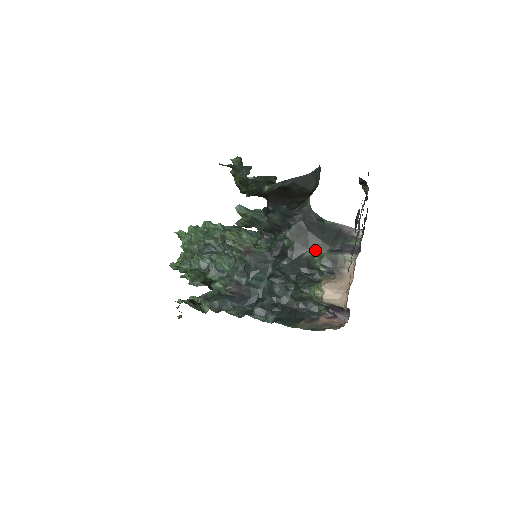
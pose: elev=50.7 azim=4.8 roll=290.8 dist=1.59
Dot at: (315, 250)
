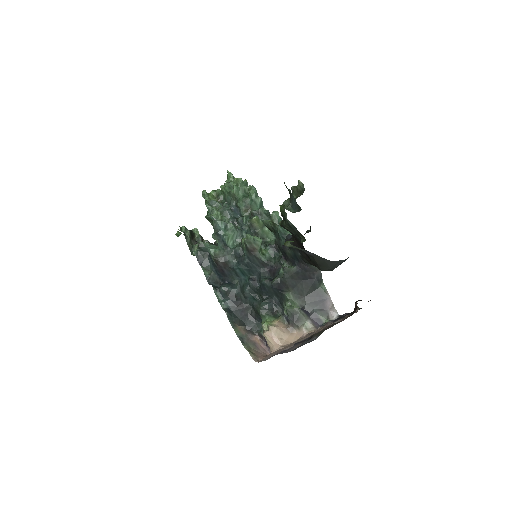
Dot at: (294, 296)
